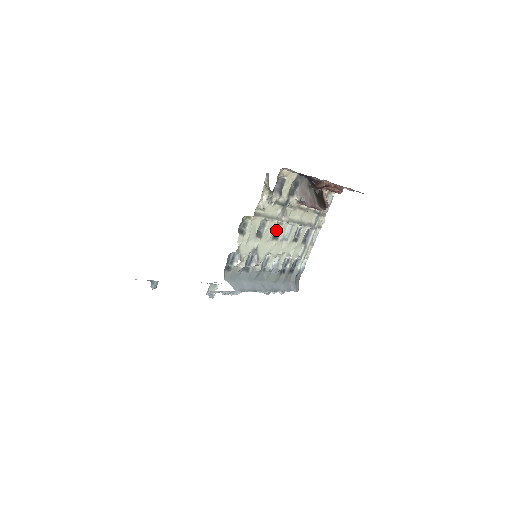
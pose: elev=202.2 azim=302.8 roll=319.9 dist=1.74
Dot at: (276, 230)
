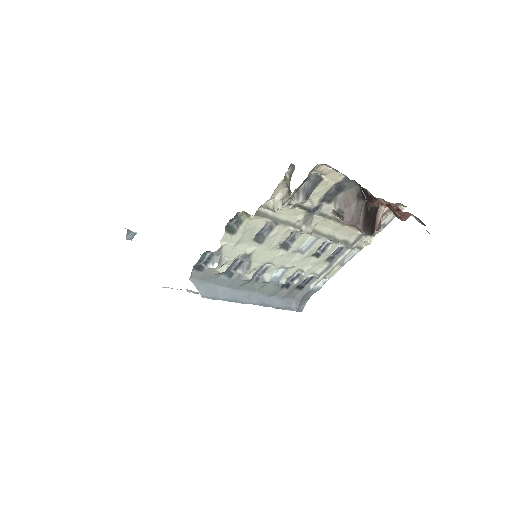
Dot at: (290, 237)
